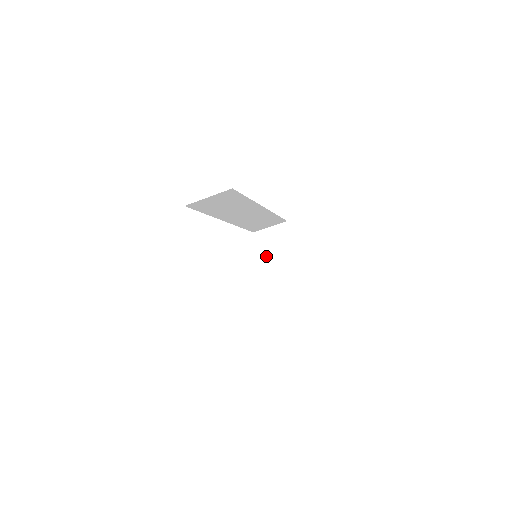
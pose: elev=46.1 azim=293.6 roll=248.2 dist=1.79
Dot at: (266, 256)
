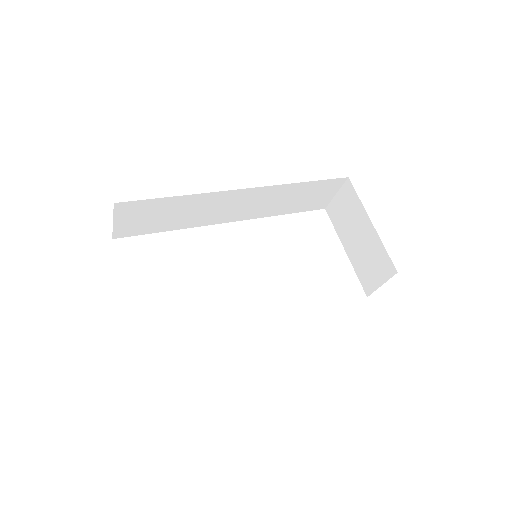
Dot at: (344, 235)
